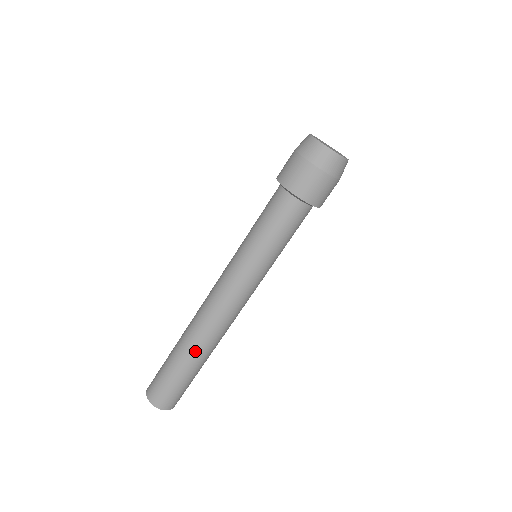
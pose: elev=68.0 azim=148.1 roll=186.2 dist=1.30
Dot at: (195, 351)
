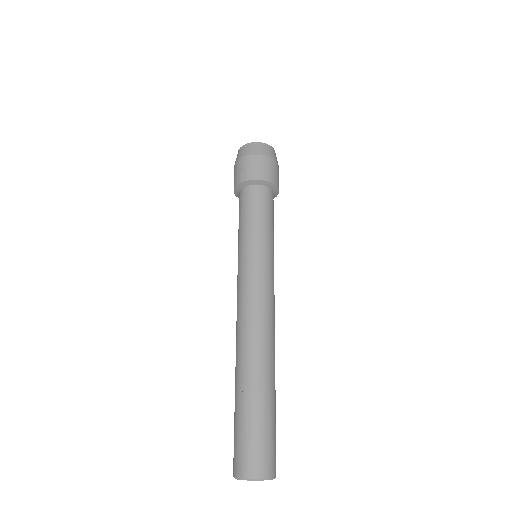
Dot at: (239, 371)
